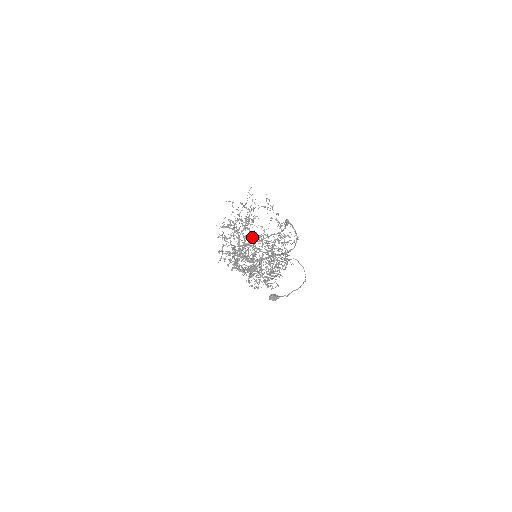
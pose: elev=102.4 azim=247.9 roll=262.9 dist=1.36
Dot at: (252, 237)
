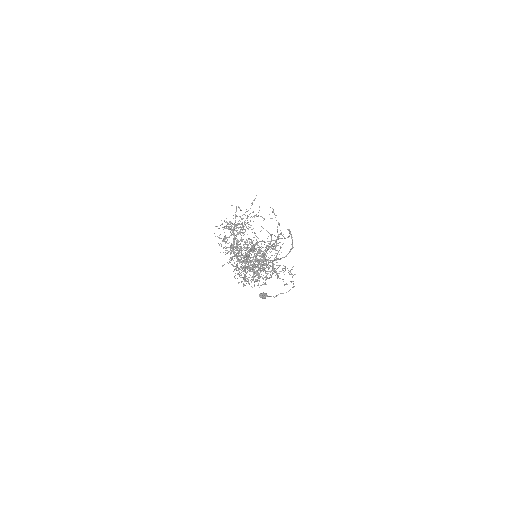
Dot at: occluded
